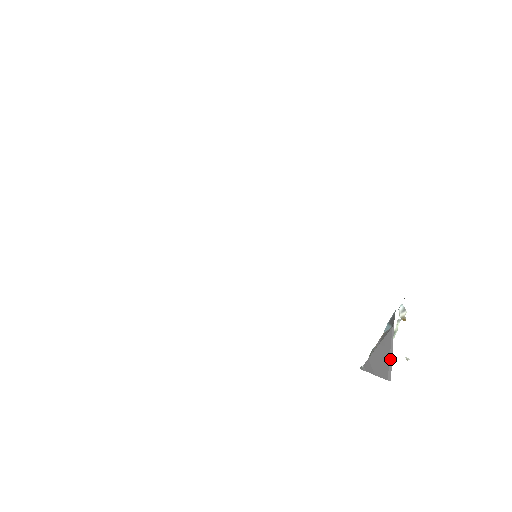
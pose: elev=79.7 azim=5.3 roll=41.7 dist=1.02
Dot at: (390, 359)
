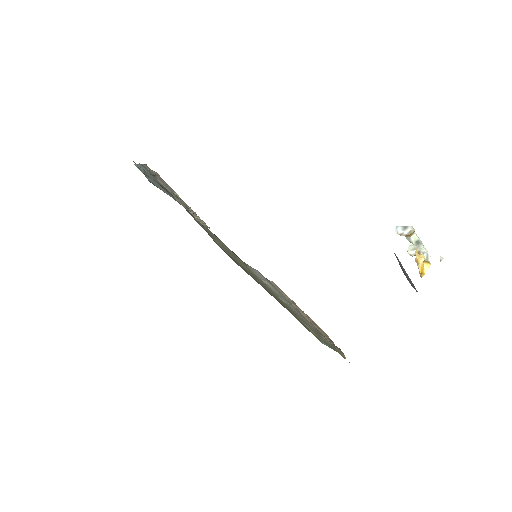
Dot at: (407, 276)
